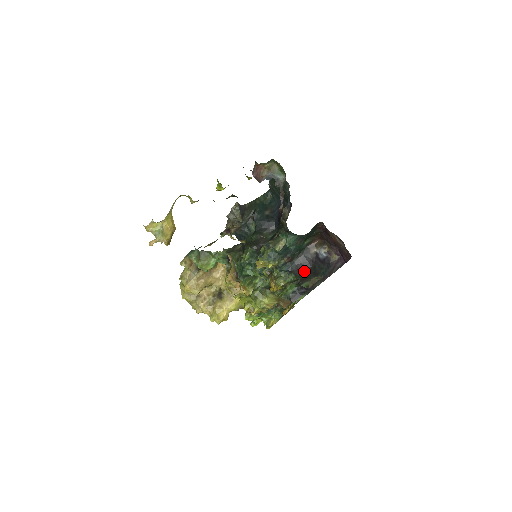
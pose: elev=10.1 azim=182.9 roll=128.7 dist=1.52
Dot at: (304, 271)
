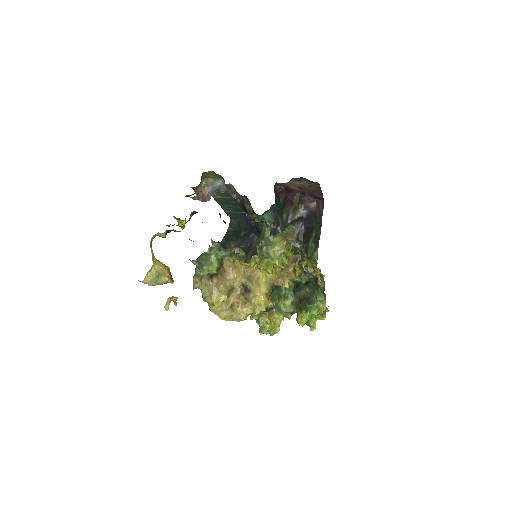
Dot at: (303, 238)
